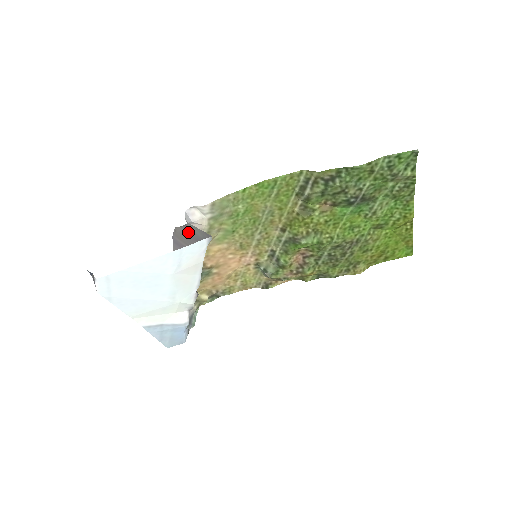
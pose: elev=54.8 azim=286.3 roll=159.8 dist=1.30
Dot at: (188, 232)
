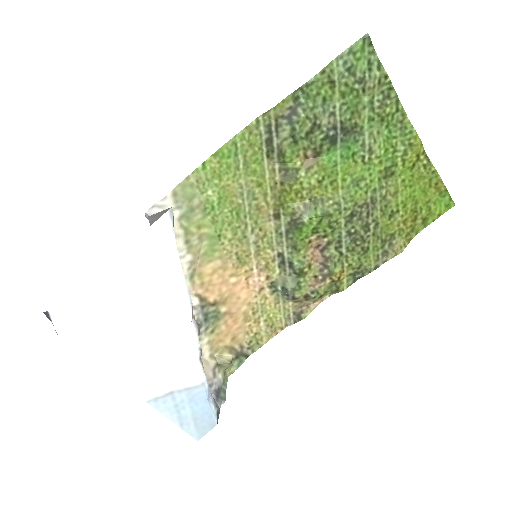
Dot at: occluded
